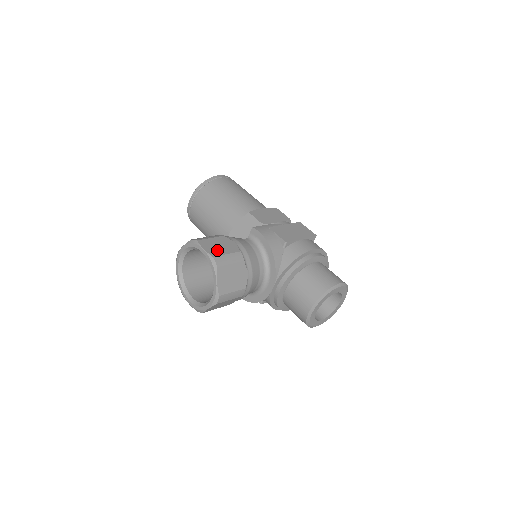
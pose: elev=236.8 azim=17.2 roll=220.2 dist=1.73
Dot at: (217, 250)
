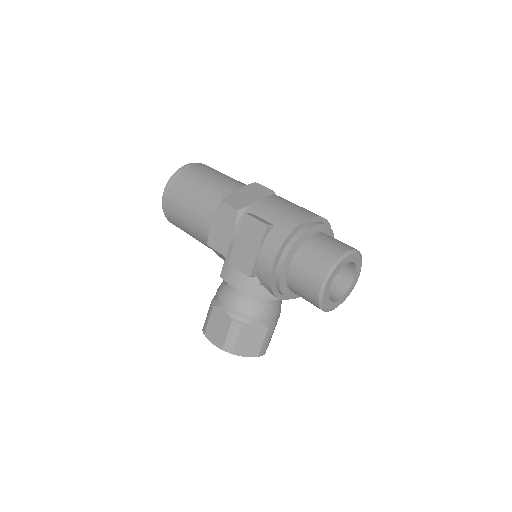
Dot at: (219, 336)
